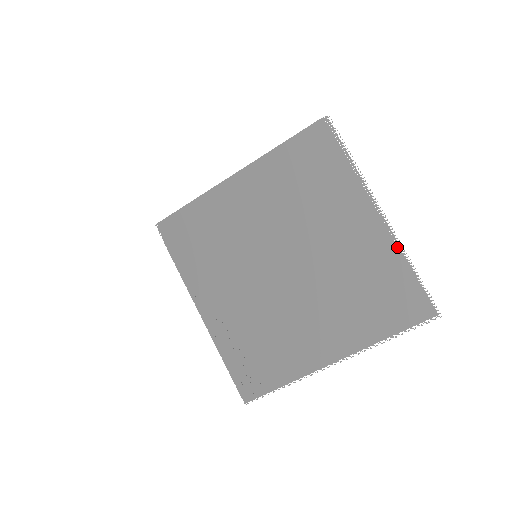
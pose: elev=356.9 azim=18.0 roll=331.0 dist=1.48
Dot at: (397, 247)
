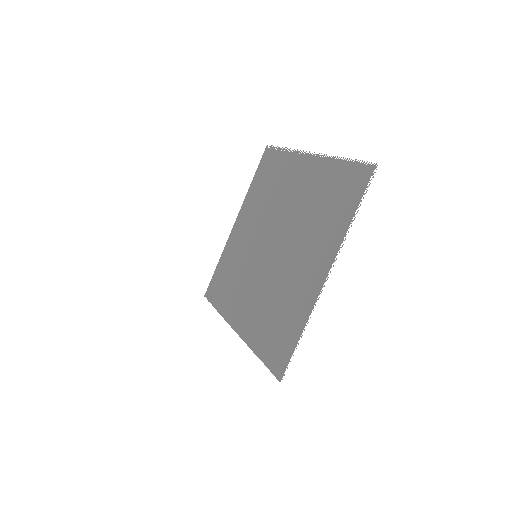
Dot at: (328, 159)
